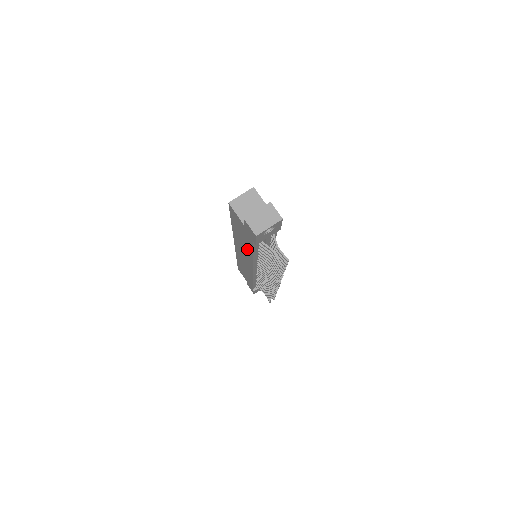
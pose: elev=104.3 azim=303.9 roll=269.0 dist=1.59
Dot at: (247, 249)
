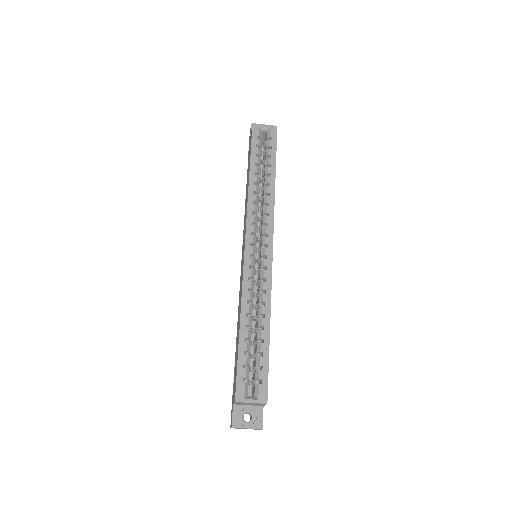
Dot at: occluded
